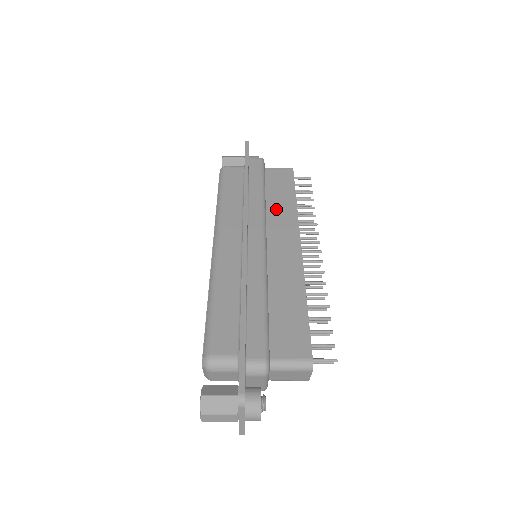
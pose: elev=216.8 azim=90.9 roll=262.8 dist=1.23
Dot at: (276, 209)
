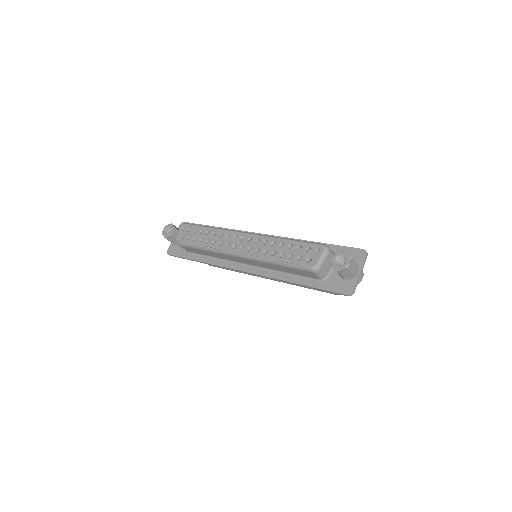
Dot at: occluded
